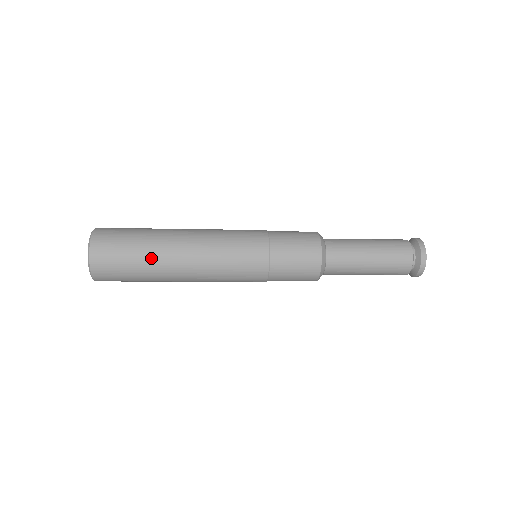
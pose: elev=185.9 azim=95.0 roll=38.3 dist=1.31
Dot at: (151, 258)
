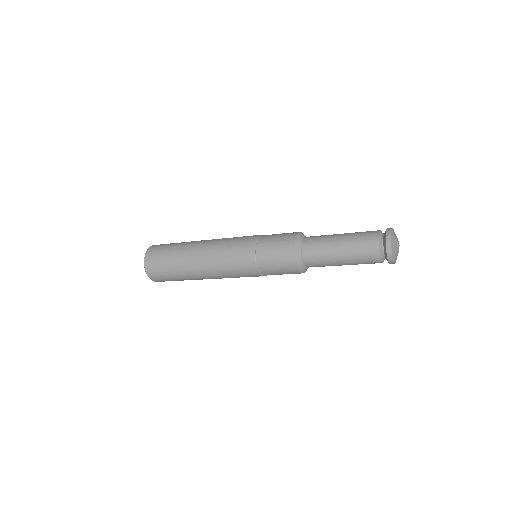
Dot at: (180, 270)
